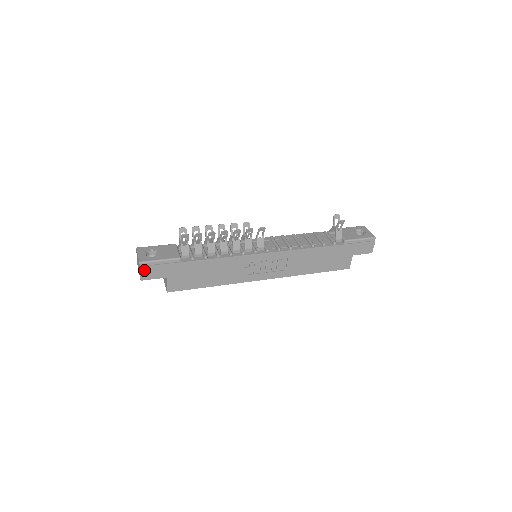
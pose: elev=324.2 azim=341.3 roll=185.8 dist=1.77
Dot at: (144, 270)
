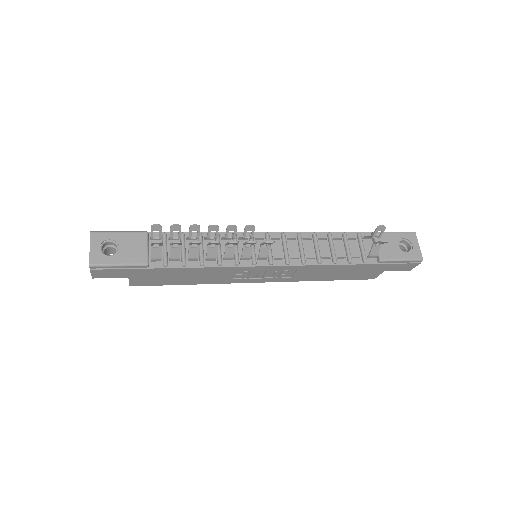
Dot at: (96, 272)
